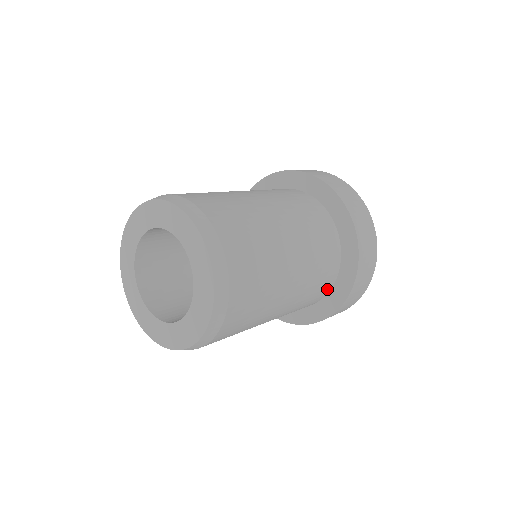
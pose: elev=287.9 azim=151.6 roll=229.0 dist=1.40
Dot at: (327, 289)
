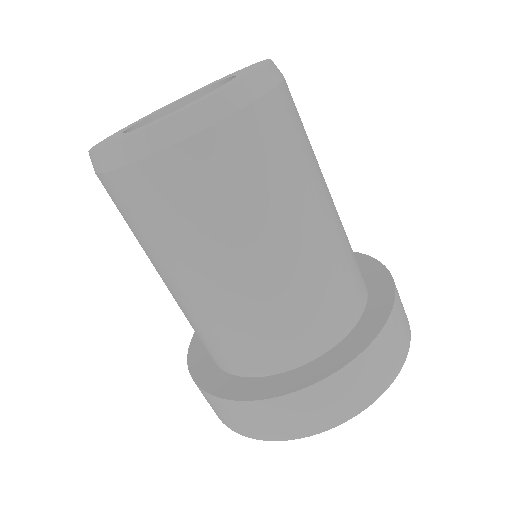
Dot at: (295, 358)
